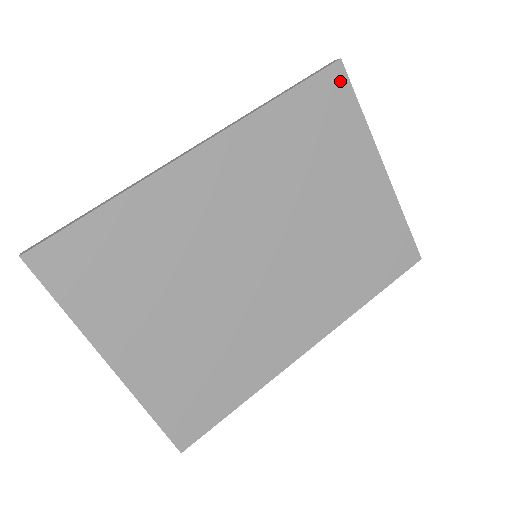
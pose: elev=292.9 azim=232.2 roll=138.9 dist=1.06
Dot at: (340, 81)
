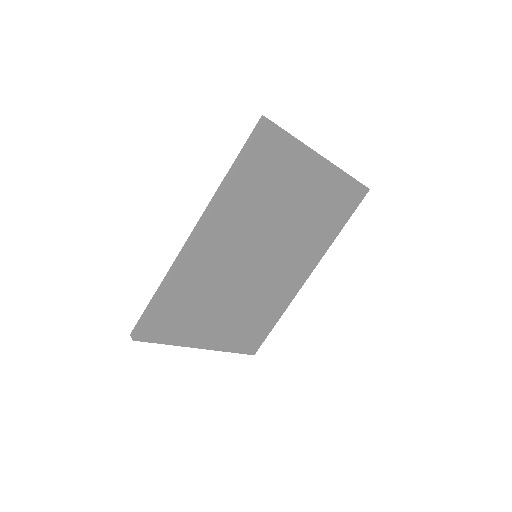
Dot at: (272, 133)
